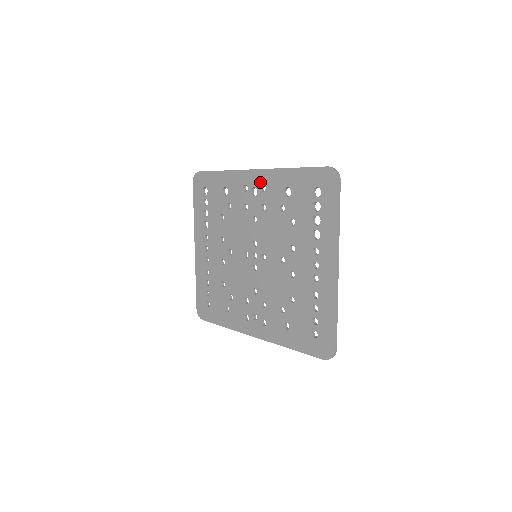
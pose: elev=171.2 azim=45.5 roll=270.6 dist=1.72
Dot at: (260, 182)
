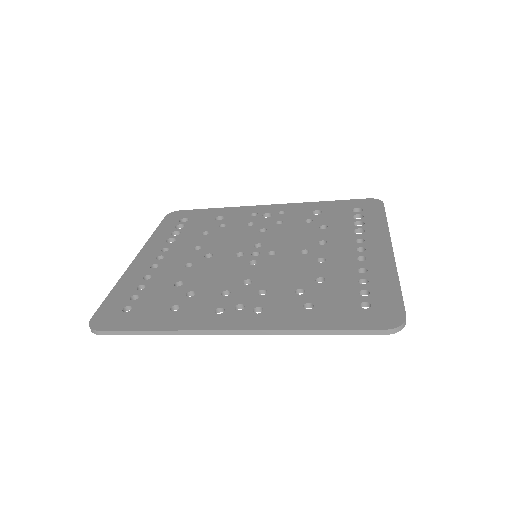
Dot at: (278, 210)
